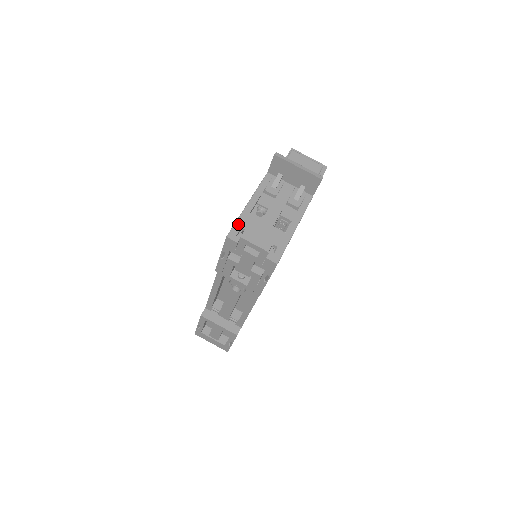
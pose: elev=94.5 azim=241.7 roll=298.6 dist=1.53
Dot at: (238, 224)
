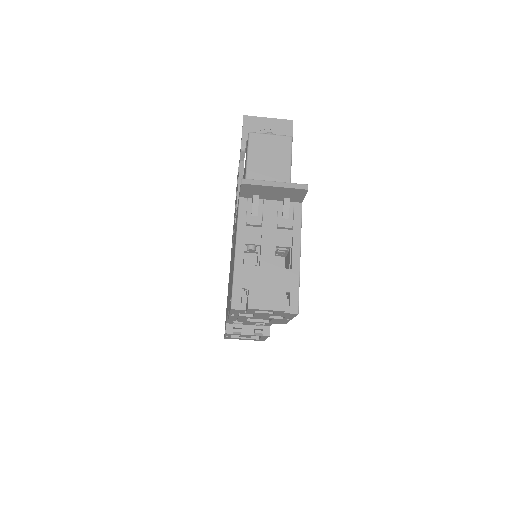
Dot at: (236, 286)
